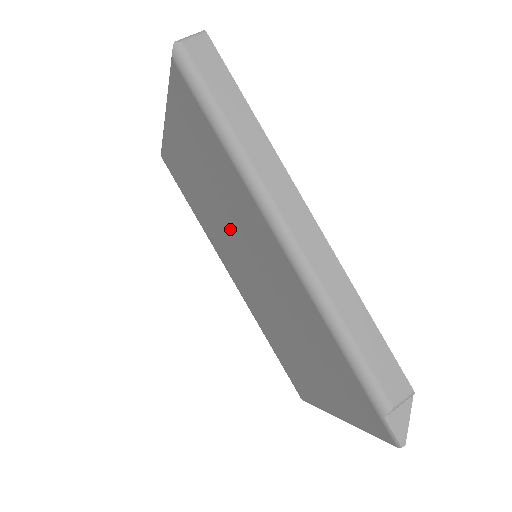
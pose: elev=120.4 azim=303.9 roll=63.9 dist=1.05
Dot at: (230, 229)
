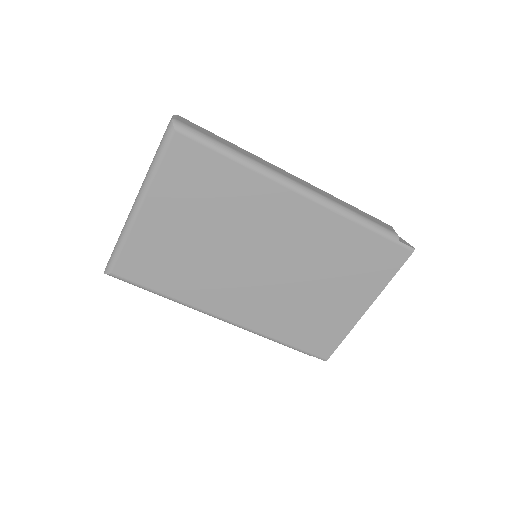
Dot at: (233, 247)
